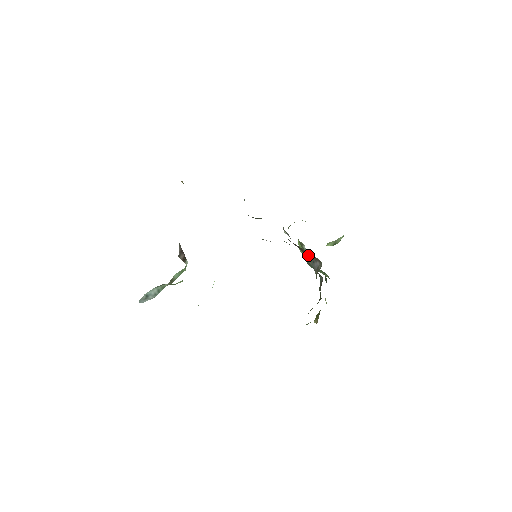
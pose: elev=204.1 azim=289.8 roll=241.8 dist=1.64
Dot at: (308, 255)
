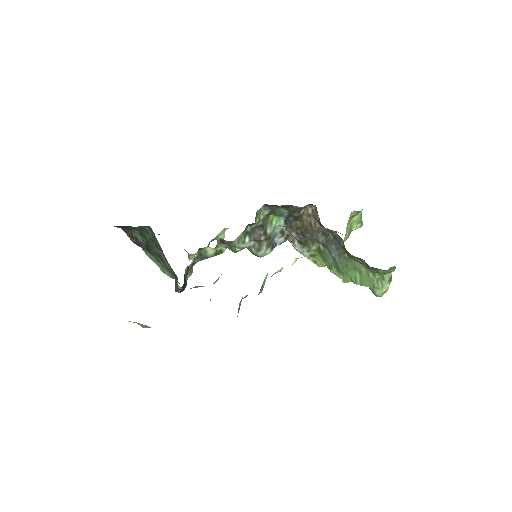
Dot at: (309, 223)
